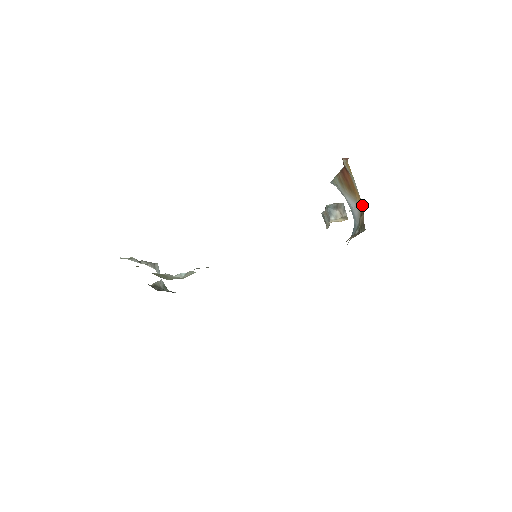
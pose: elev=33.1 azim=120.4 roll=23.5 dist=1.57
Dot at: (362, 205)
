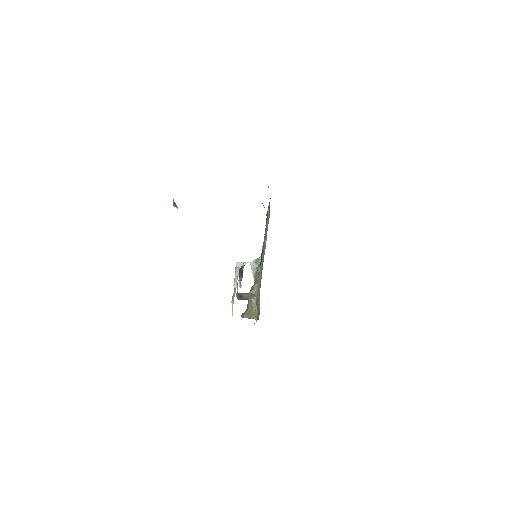
Dot at: occluded
